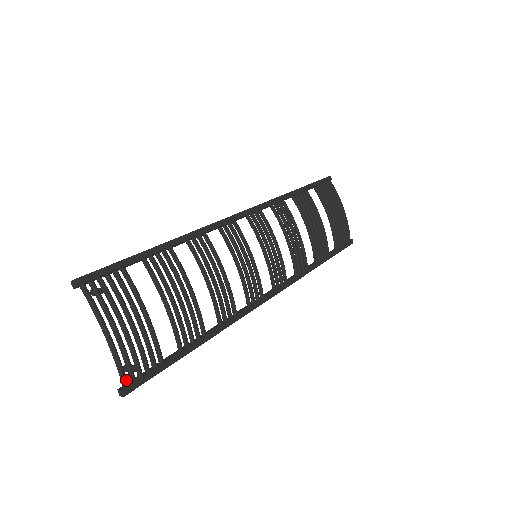
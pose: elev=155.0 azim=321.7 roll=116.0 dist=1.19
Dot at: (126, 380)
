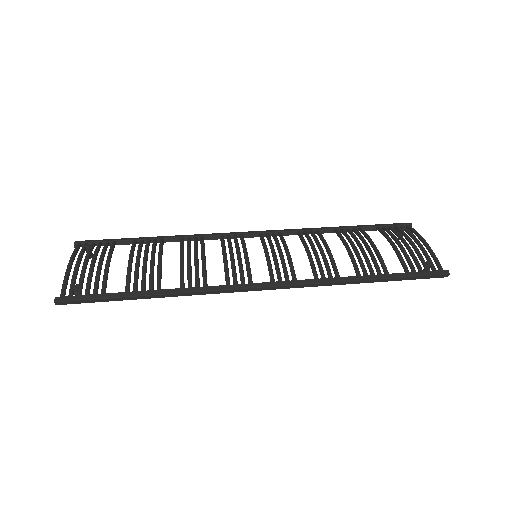
Dot at: (64, 292)
